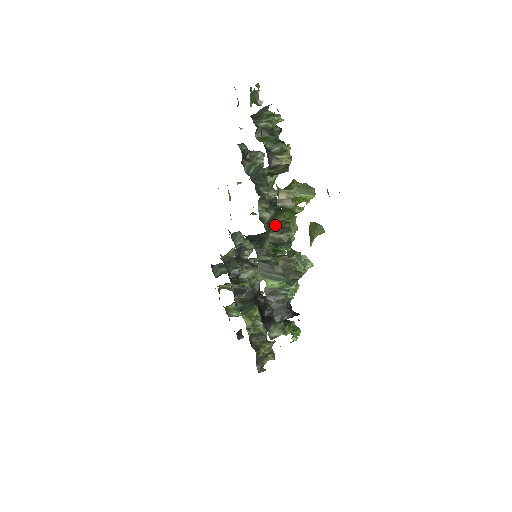
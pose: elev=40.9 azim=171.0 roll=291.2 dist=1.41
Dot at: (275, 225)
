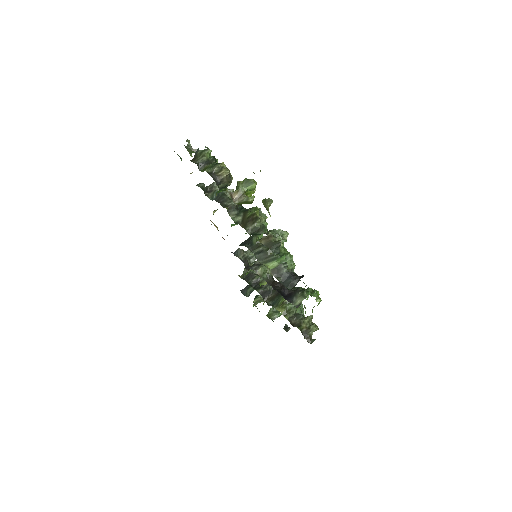
Dot at: (247, 221)
